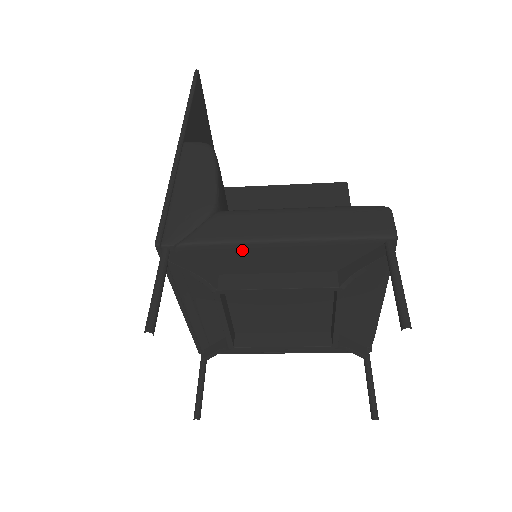
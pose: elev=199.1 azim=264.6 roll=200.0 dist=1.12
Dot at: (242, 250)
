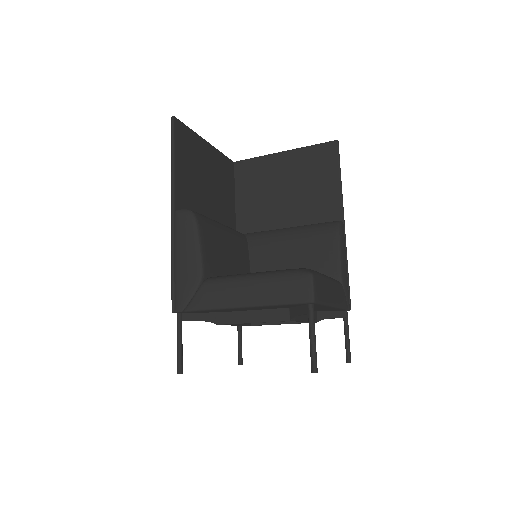
Dot at: (222, 310)
